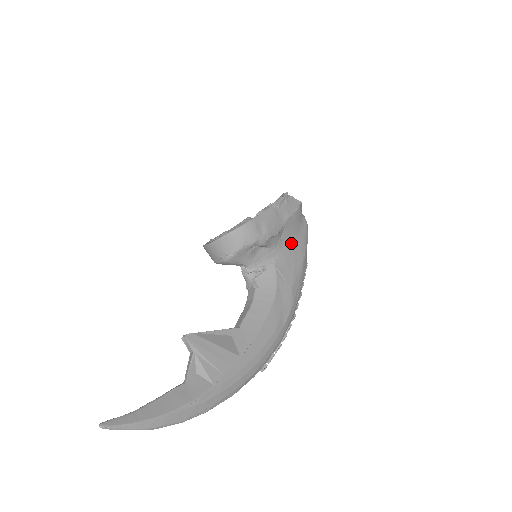
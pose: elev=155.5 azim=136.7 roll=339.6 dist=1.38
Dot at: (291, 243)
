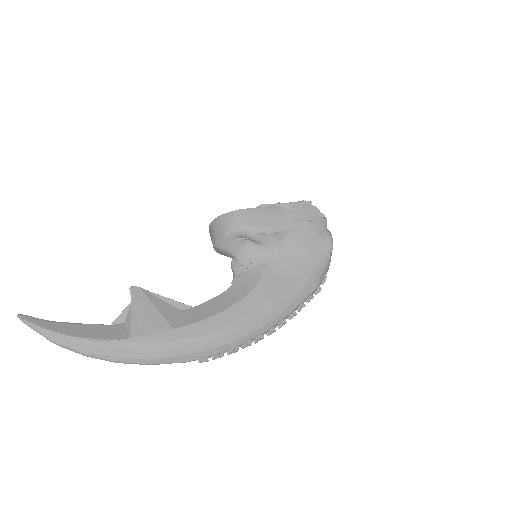
Dot at: (297, 253)
